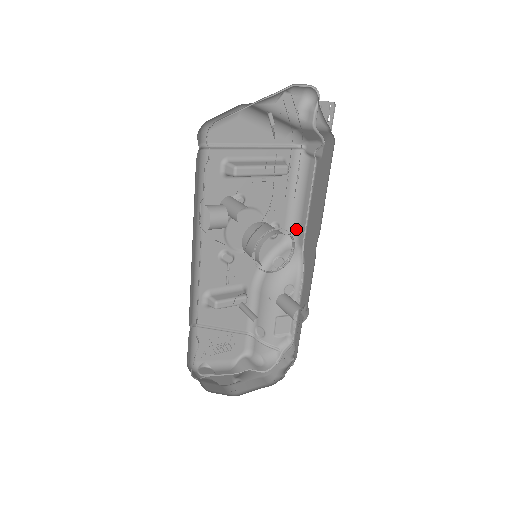
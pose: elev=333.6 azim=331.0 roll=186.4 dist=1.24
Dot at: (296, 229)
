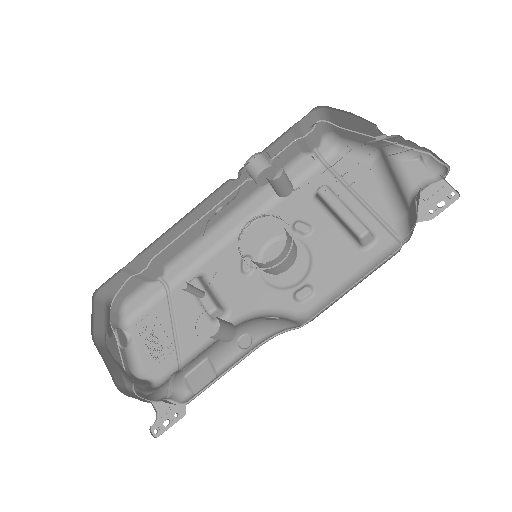
Dot at: occluded
